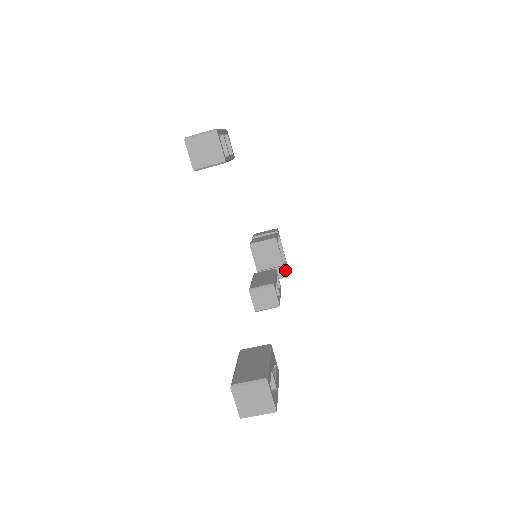
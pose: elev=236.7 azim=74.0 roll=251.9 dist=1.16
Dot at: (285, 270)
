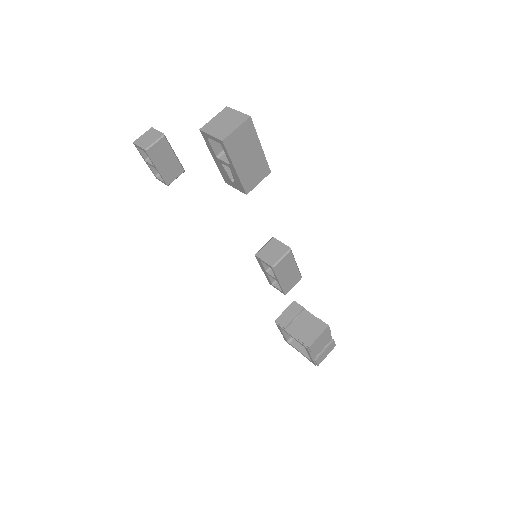
Dot at: occluded
